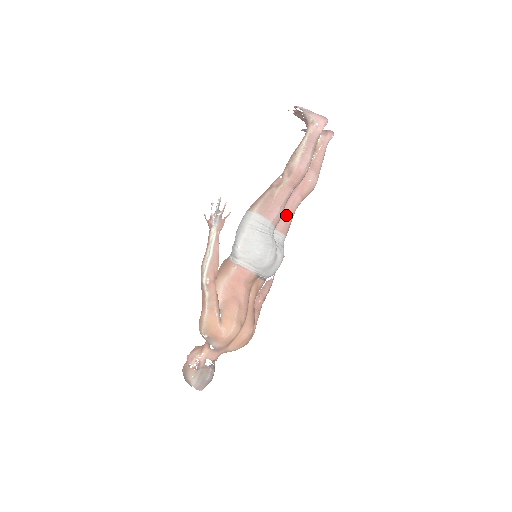
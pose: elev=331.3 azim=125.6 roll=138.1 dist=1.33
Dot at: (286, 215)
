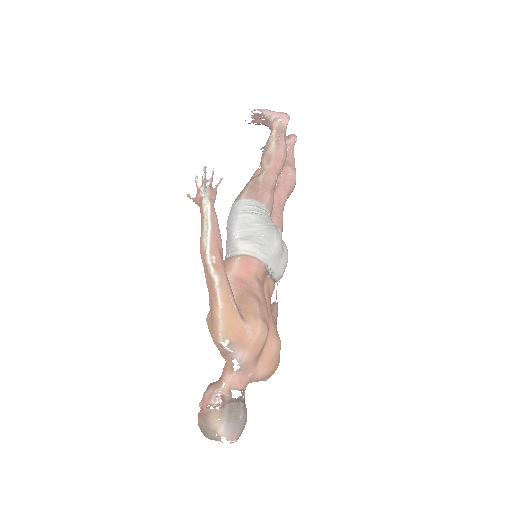
Dot at: (276, 209)
